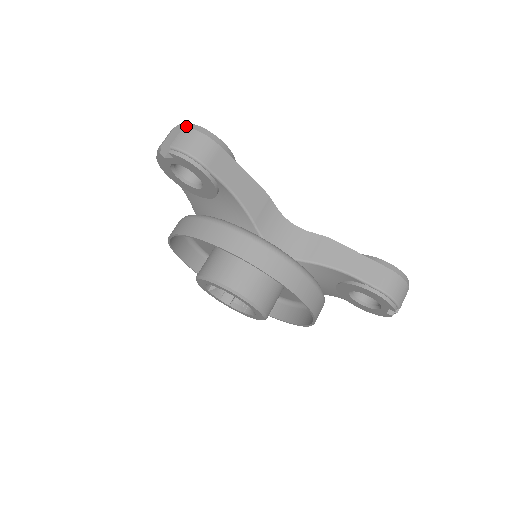
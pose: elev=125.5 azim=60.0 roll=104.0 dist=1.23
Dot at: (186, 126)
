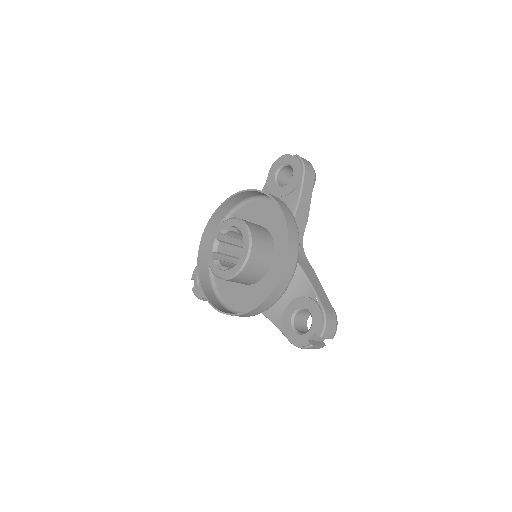
Dot at: occluded
